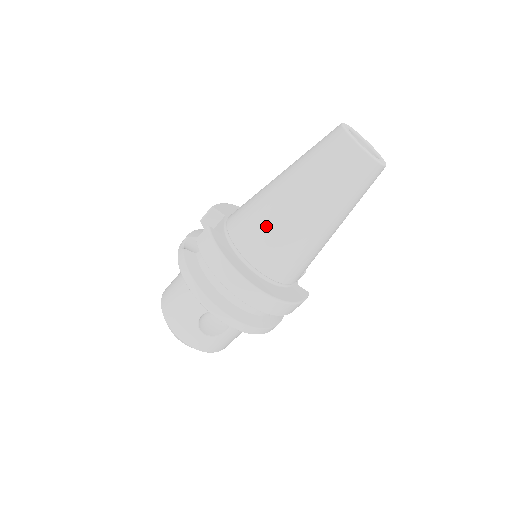
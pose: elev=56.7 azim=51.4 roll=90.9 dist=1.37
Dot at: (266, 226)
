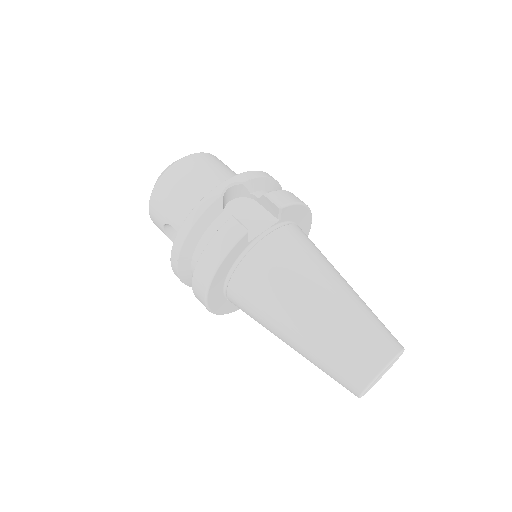
Dot at: (267, 296)
